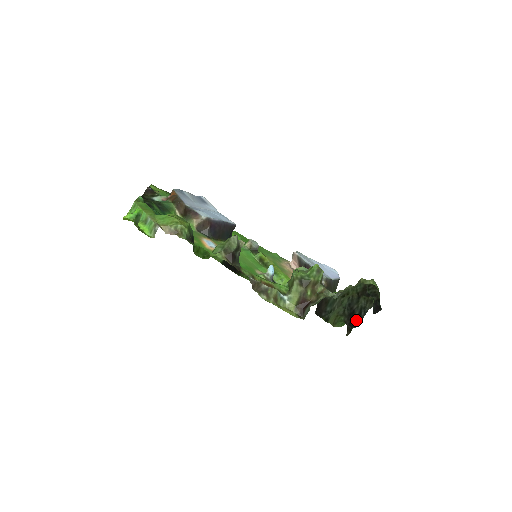
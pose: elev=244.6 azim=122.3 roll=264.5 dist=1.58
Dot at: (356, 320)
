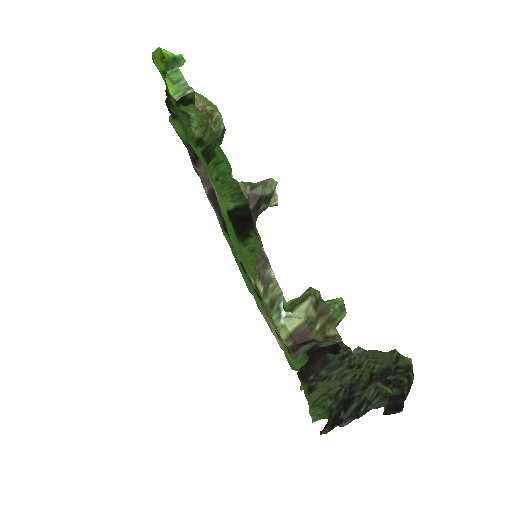
Dot at: (349, 414)
